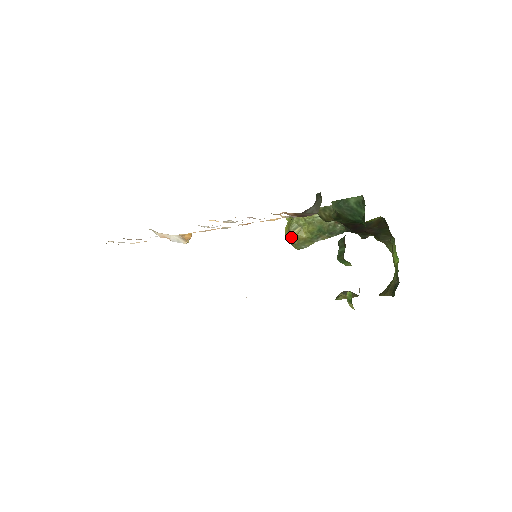
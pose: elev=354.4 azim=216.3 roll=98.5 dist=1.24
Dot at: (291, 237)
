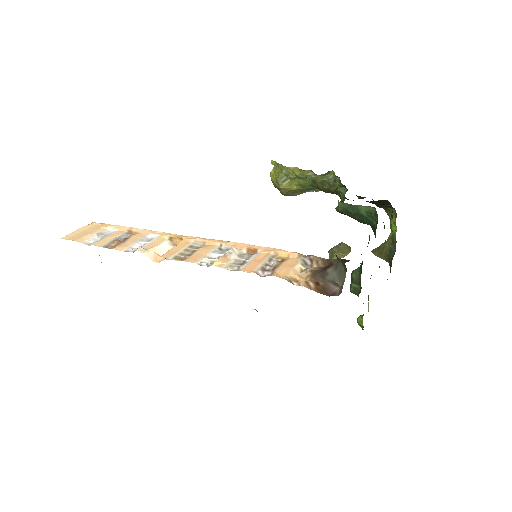
Dot at: (280, 188)
